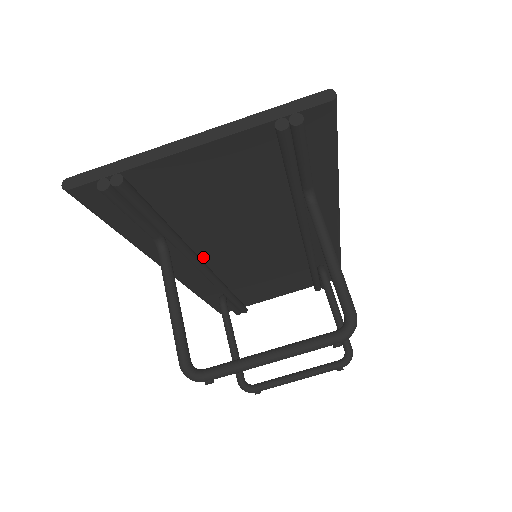
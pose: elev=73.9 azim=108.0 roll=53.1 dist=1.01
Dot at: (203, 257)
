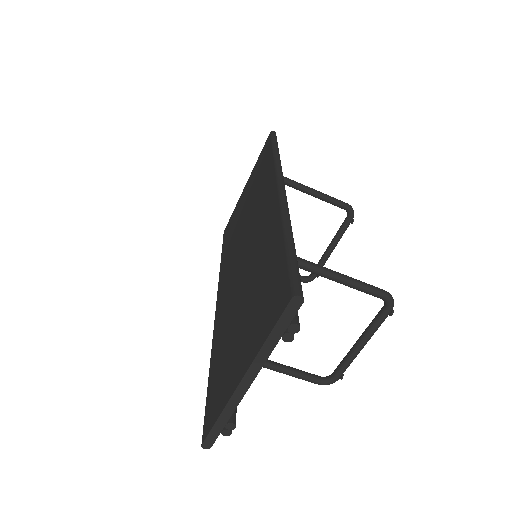
Dot at: occluded
